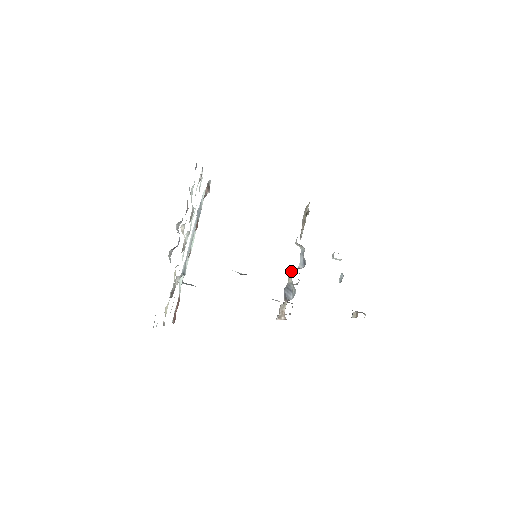
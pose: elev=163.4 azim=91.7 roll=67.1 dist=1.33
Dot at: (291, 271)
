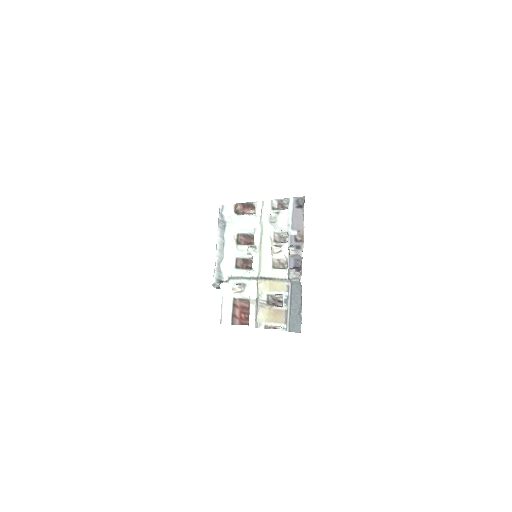
Dot at: occluded
